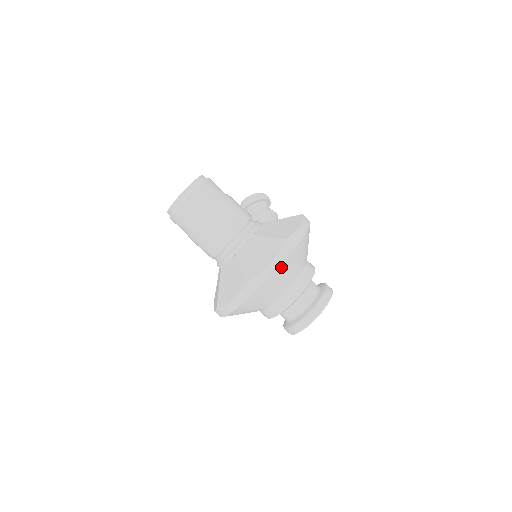
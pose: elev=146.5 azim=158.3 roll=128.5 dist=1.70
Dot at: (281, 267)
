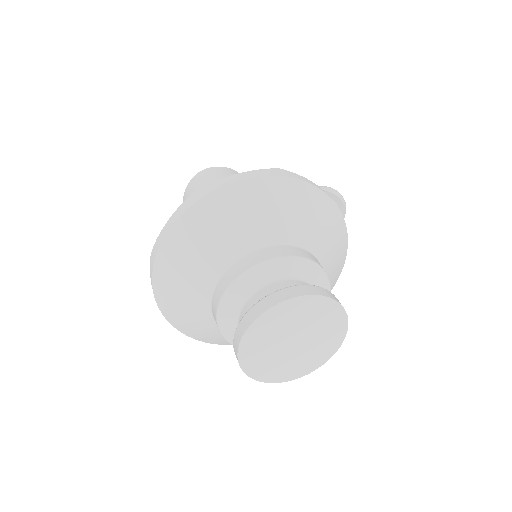
Dot at: (179, 227)
